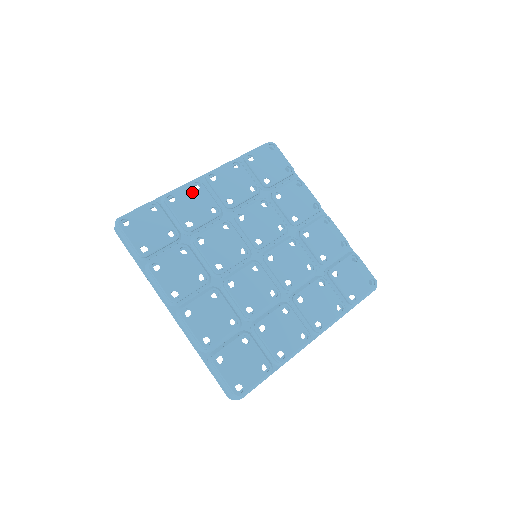
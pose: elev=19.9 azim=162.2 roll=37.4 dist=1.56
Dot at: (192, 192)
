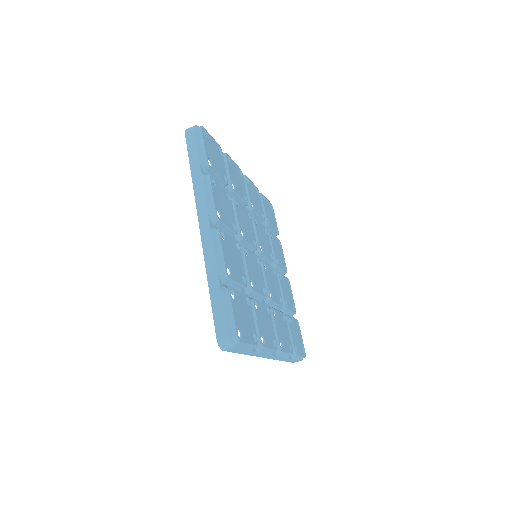
Dot at: (238, 172)
